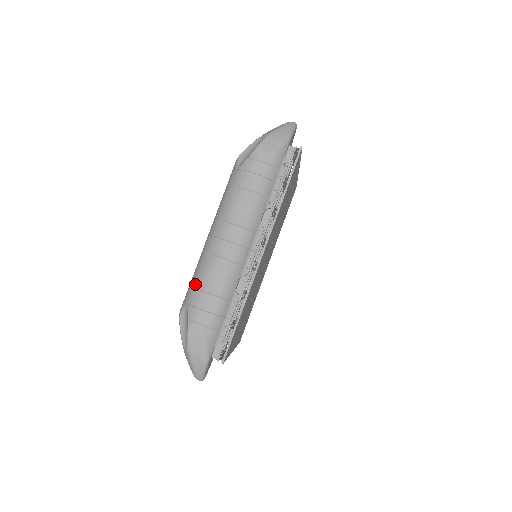
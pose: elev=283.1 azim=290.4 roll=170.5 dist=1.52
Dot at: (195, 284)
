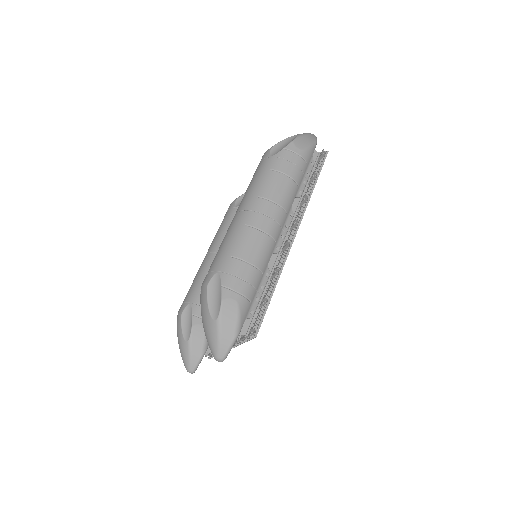
Dot at: (229, 253)
